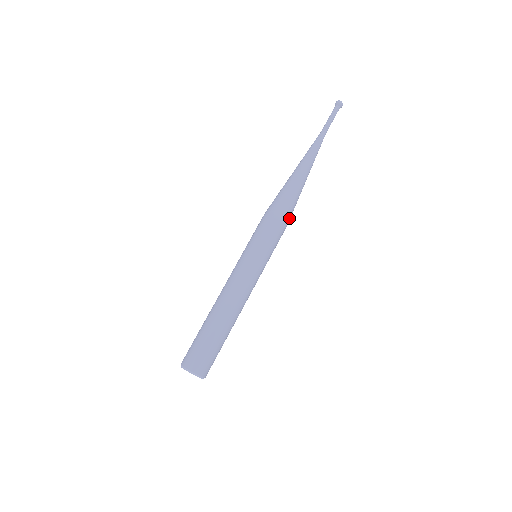
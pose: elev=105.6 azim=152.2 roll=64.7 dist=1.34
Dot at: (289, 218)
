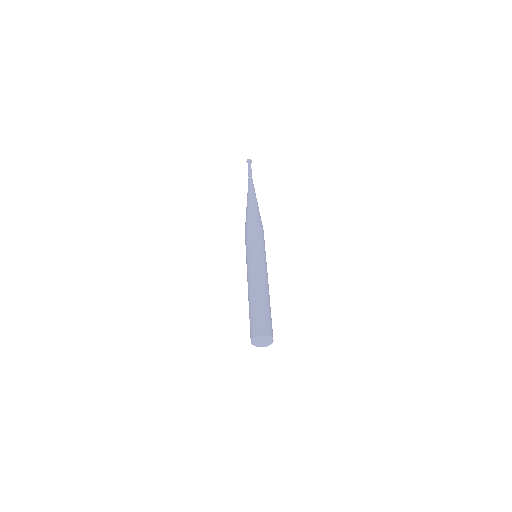
Dot at: (262, 227)
